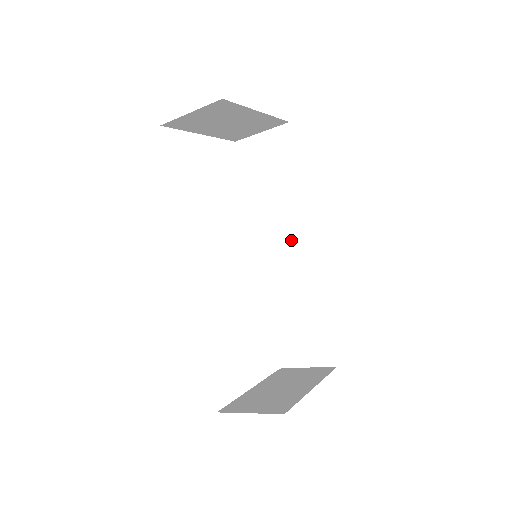
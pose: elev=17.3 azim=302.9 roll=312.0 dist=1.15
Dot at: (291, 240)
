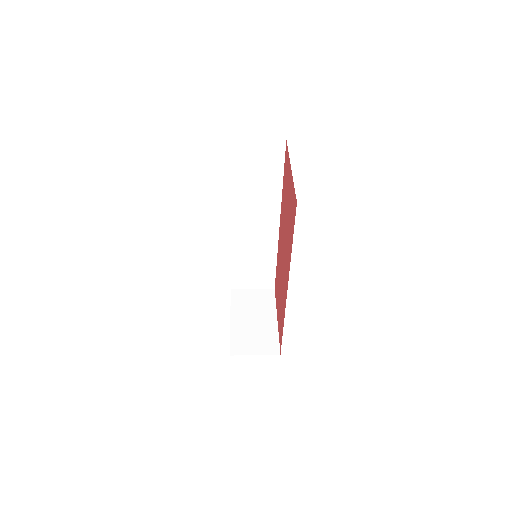
Dot at: (262, 220)
